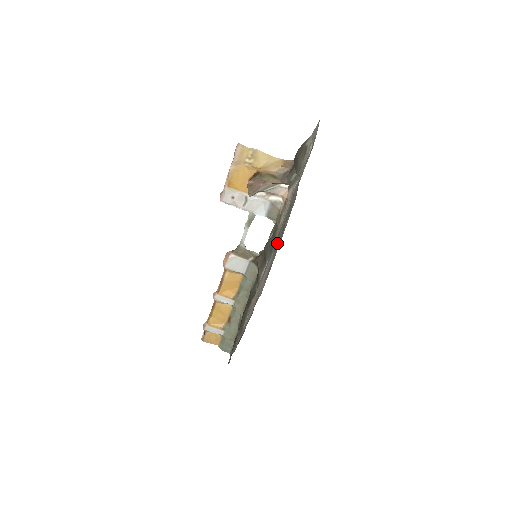
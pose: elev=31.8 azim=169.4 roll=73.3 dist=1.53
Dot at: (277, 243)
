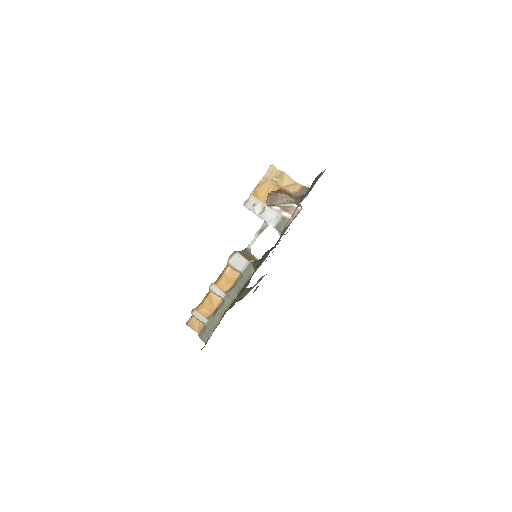
Dot at: occluded
